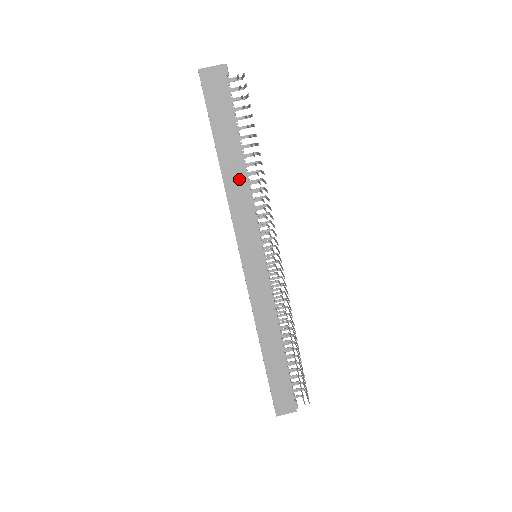
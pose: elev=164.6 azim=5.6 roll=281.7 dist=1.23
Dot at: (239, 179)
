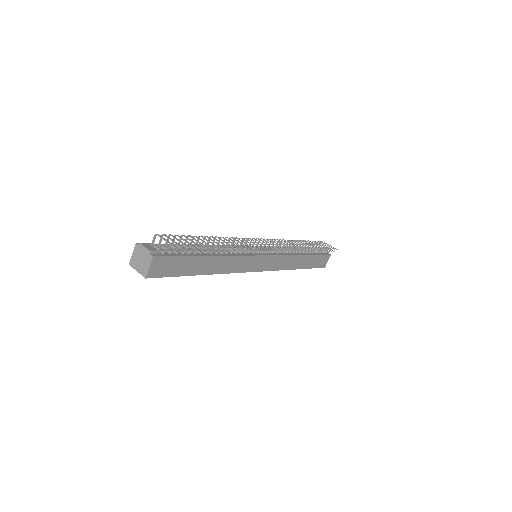
Dot at: (221, 262)
